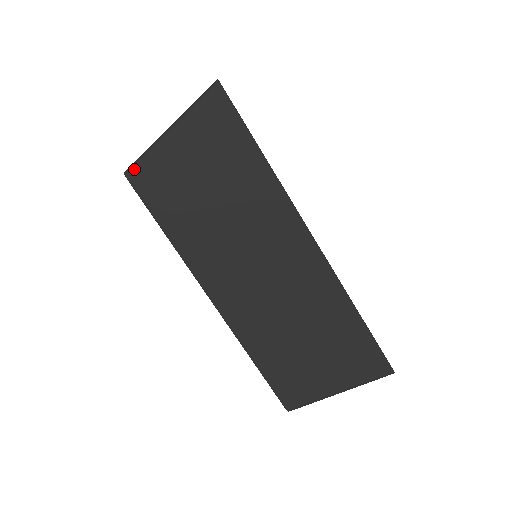
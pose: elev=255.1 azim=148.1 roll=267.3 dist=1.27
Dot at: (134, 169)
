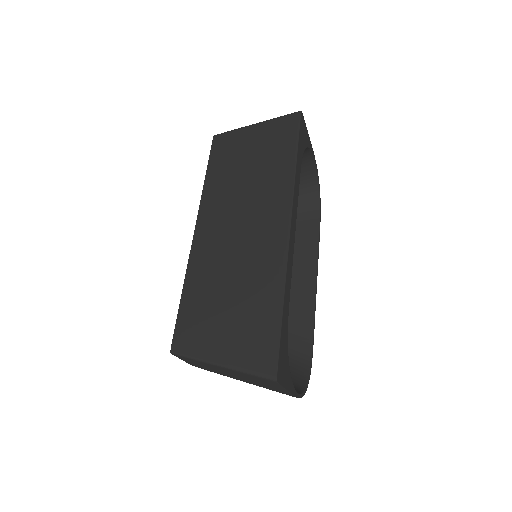
Dot at: (221, 135)
